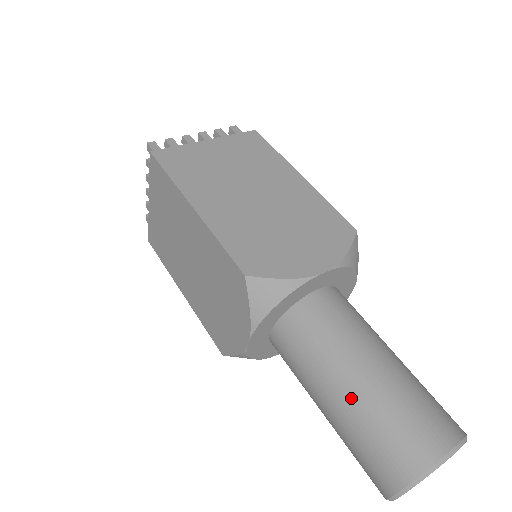
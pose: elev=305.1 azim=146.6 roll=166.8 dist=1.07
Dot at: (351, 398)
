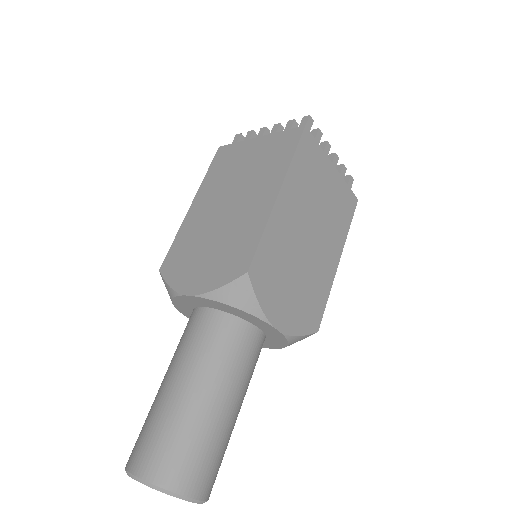
Dot at: (192, 404)
